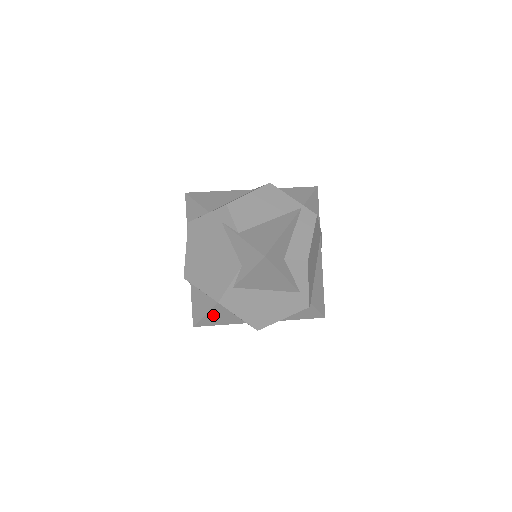
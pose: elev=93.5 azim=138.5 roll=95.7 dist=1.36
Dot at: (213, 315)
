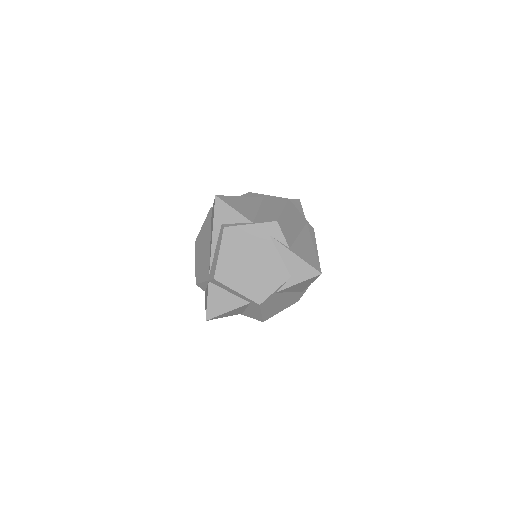
Dot at: (232, 311)
